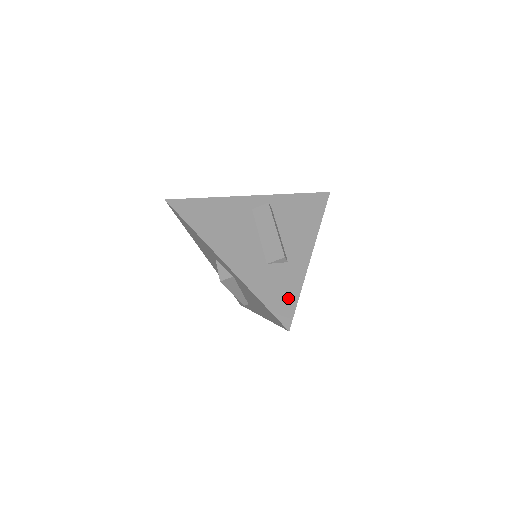
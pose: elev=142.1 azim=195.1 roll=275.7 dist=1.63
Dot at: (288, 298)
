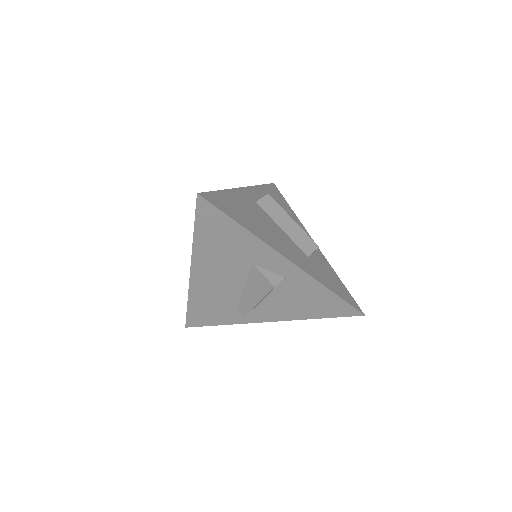
Dot at: (341, 286)
